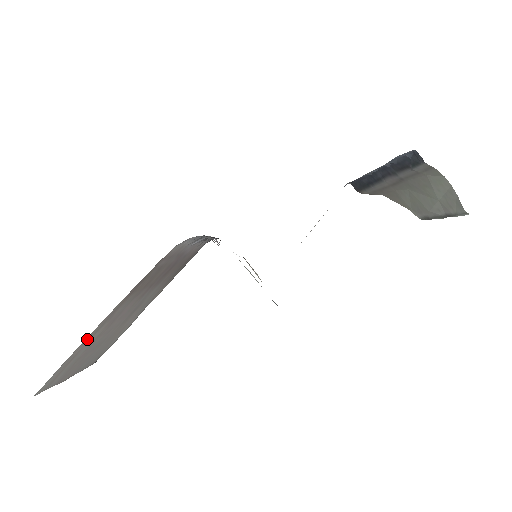
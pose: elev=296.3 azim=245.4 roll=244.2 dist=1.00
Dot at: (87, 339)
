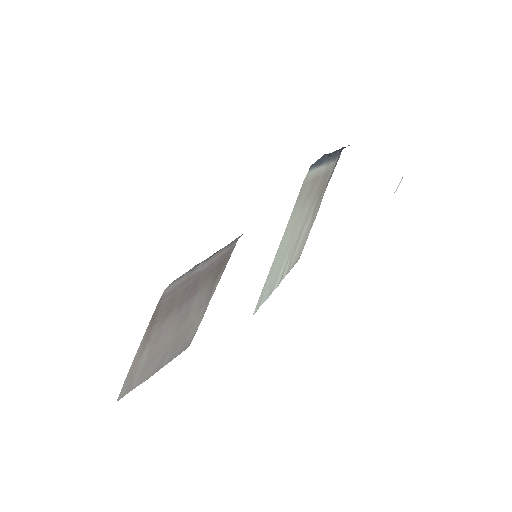
Dot at: (136, 361)
